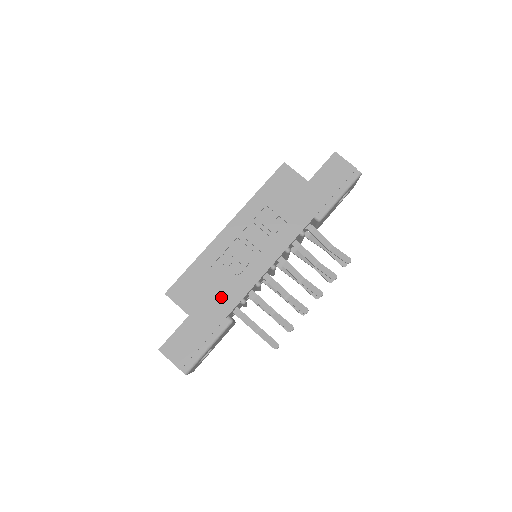
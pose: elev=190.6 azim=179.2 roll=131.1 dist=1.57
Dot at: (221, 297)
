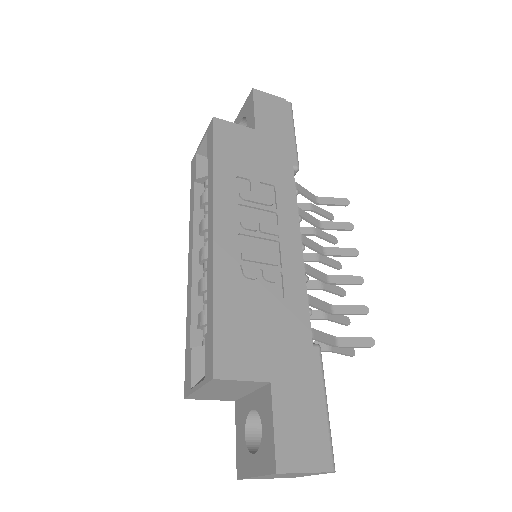
Dot at: (285, 324)
